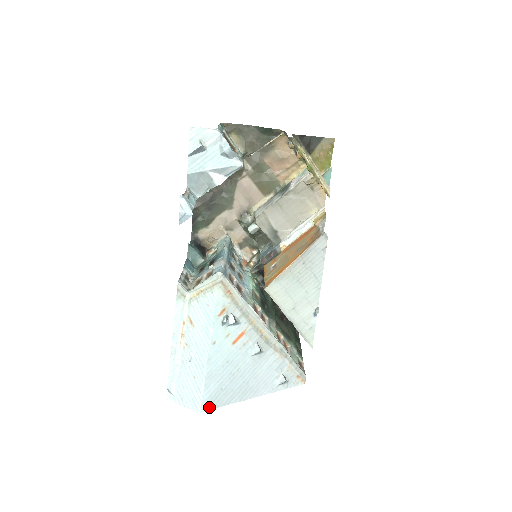
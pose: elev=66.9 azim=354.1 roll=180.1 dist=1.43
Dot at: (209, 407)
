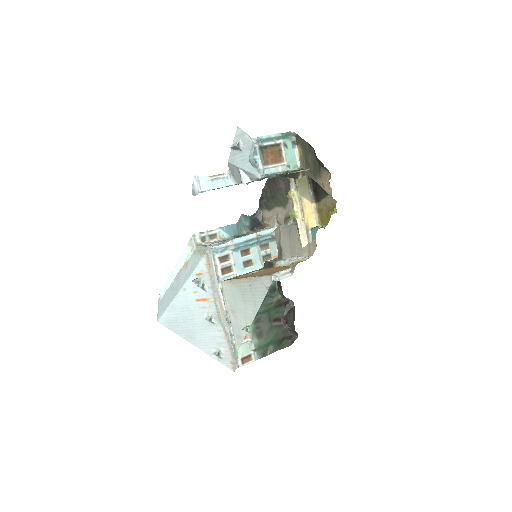
Dot at: (164, 324)
